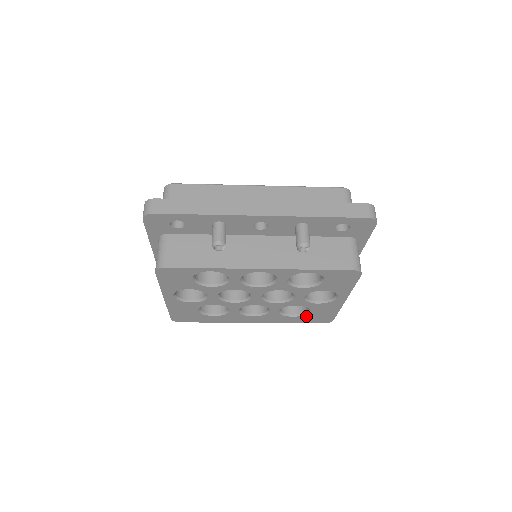
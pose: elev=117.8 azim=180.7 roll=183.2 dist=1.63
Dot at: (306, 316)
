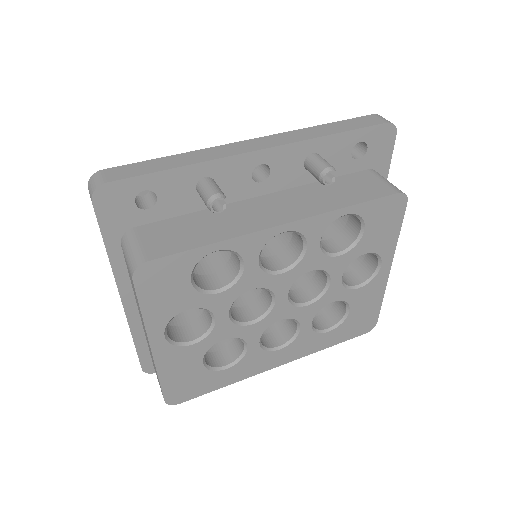
Dot at: (345, 324)
